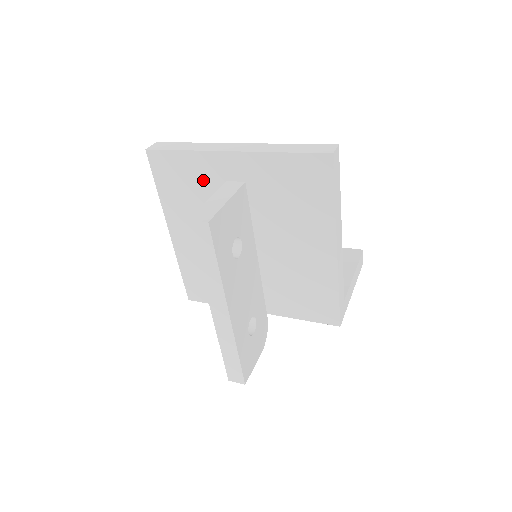
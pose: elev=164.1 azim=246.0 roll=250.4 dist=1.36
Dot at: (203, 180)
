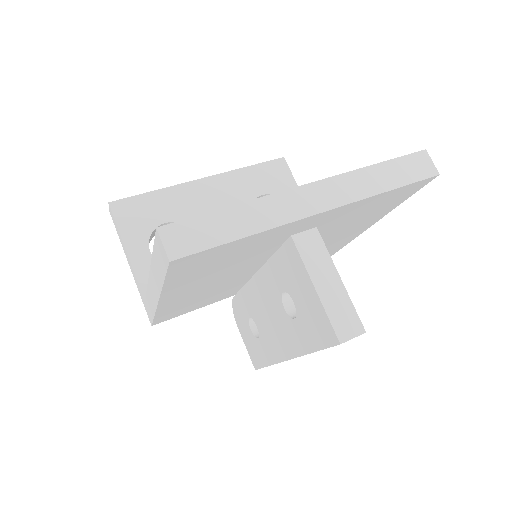
Dot at: (255, 247)
